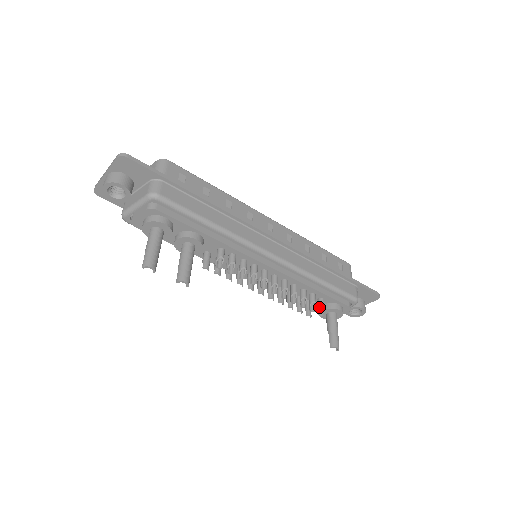
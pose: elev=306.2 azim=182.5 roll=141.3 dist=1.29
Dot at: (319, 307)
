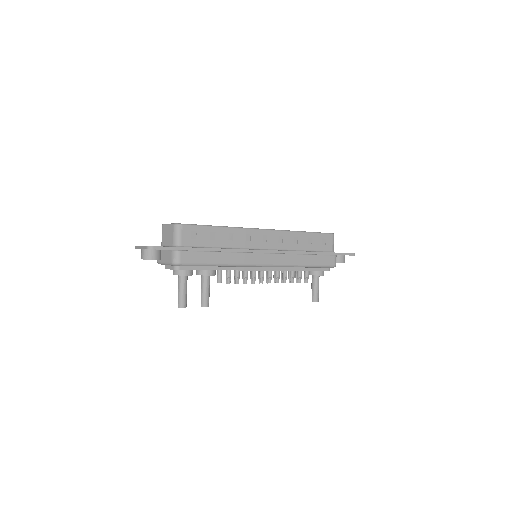
Dot at: (304, 278)
